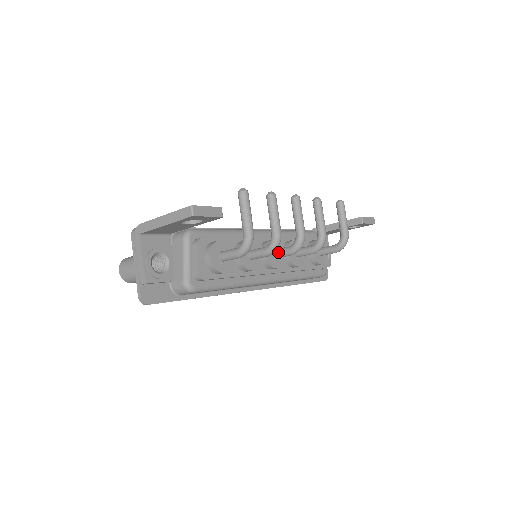
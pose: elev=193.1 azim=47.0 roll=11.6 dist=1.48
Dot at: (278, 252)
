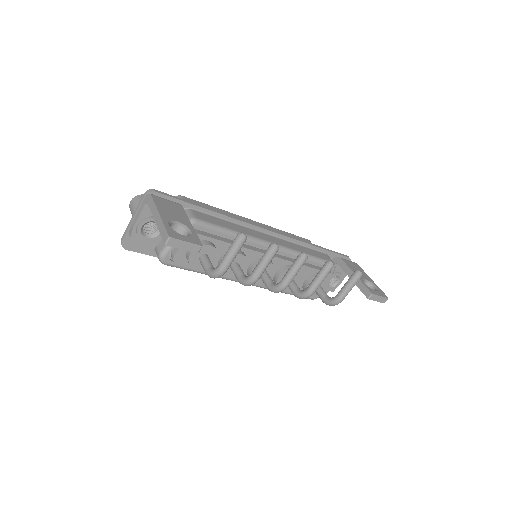
Dot at: (263, 276)
